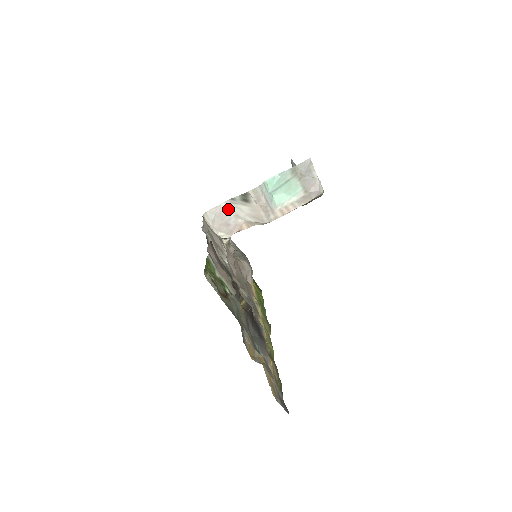
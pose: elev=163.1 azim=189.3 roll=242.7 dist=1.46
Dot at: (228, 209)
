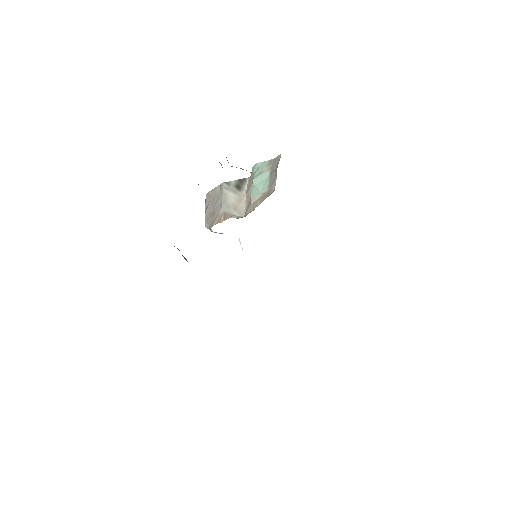
Dot at: (219, 194)
